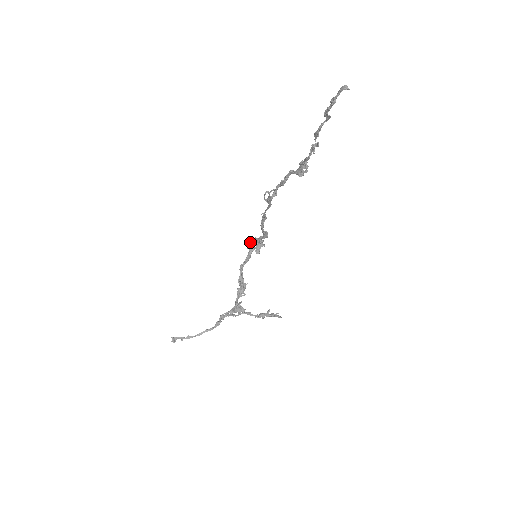
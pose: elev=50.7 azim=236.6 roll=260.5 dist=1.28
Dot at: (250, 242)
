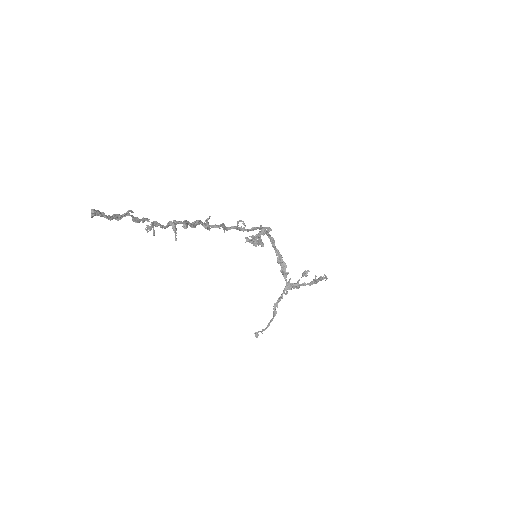
Dot at: occluded
